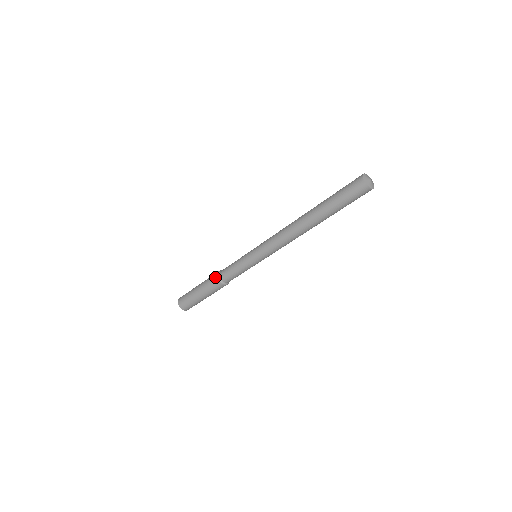
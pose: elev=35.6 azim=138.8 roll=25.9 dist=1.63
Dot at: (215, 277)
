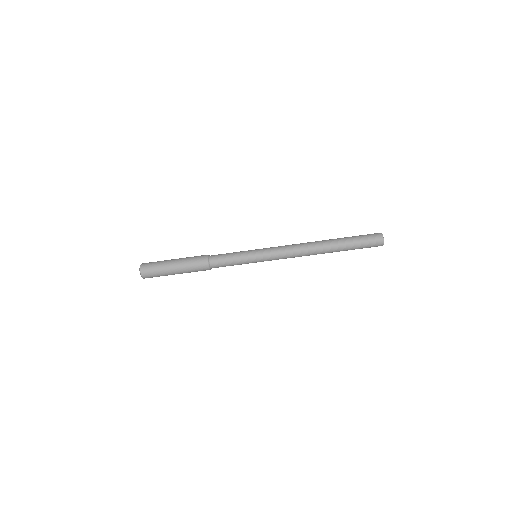
Dot at: (204, 257)
